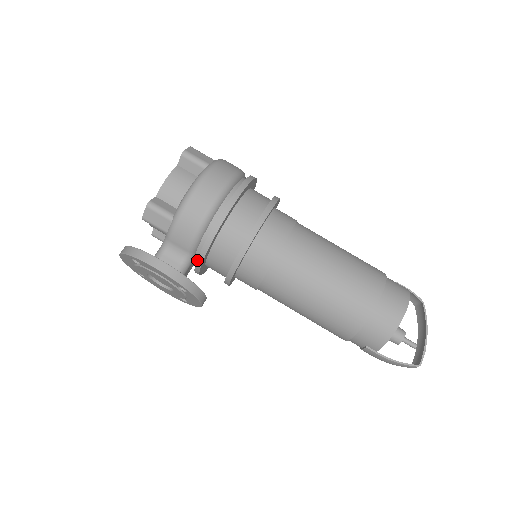
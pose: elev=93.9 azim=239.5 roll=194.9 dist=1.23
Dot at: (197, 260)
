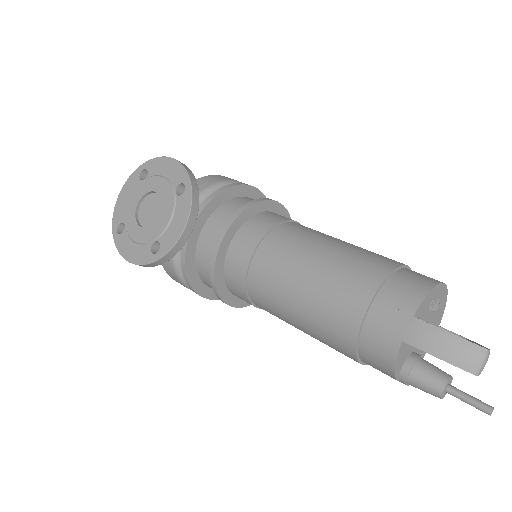
Dot at: (202, 203)
